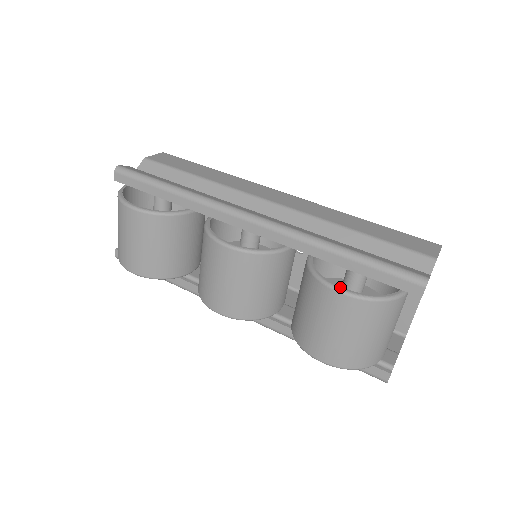
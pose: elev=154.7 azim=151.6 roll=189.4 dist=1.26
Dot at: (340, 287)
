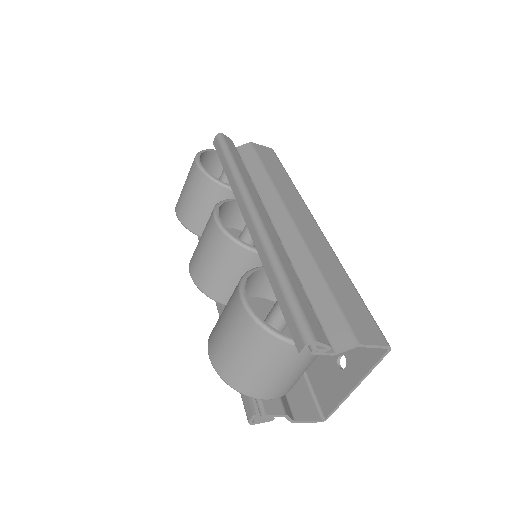
Dot at: (245, 294)
